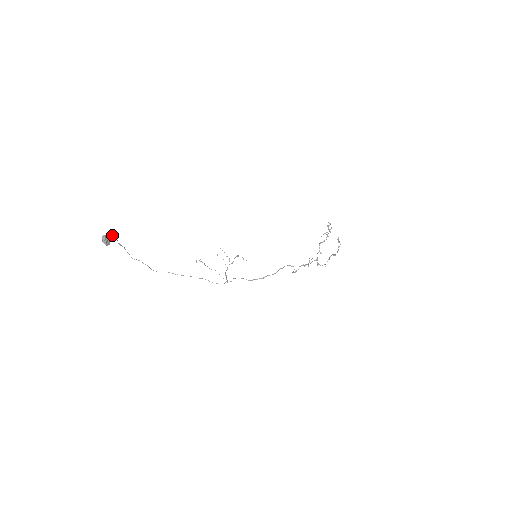
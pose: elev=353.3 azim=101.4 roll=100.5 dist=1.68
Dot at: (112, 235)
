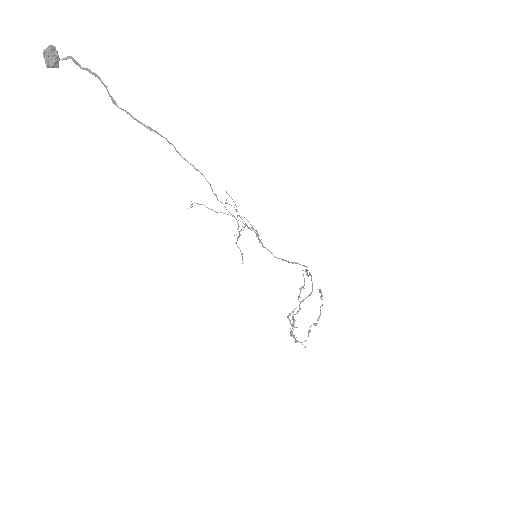
Dot at: (69, 56)
